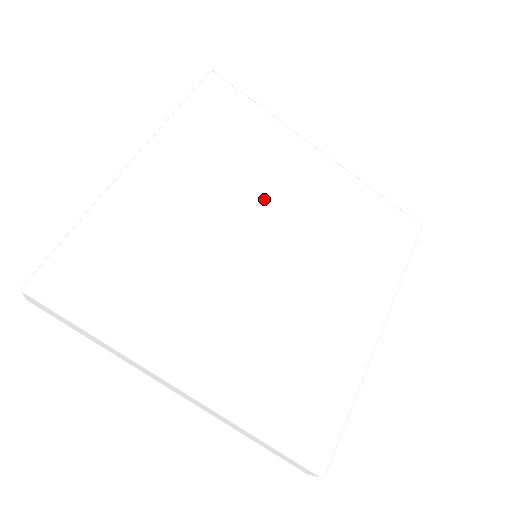
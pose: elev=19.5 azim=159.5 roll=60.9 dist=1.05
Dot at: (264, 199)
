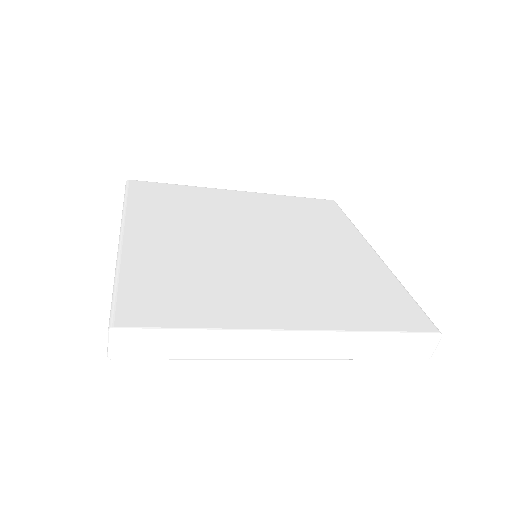
Dot at: (295, 236)
